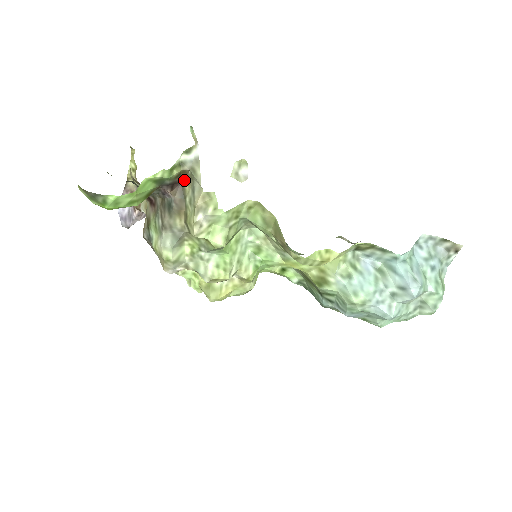
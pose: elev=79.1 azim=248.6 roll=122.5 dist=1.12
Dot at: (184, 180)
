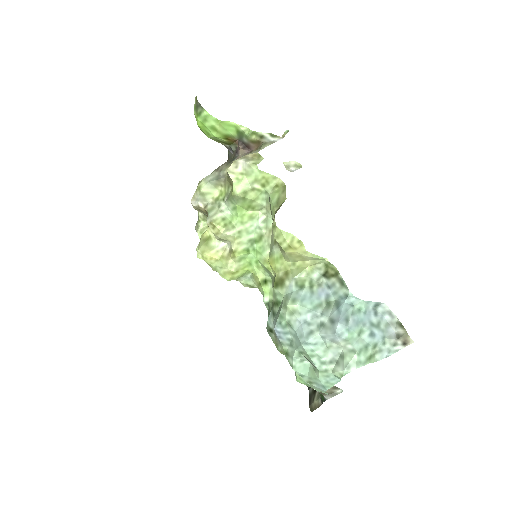
Dot at: (255, 149)
